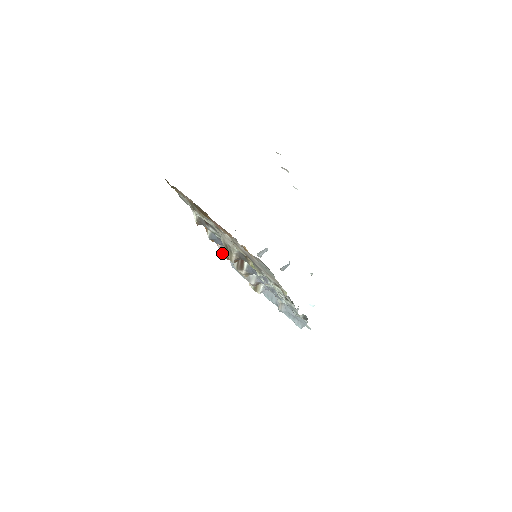
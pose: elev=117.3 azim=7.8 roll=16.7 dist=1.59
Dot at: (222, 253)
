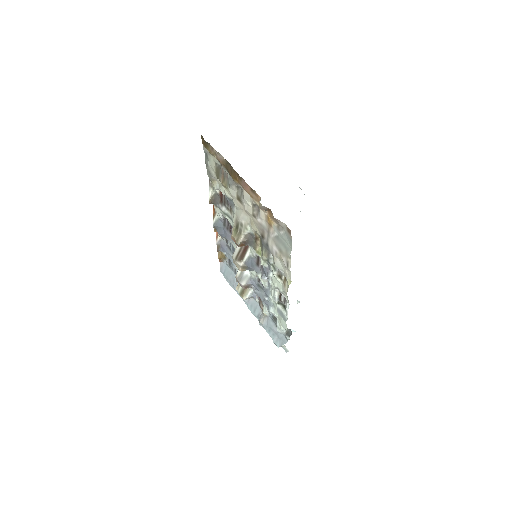
Dot at: (217, 250)
